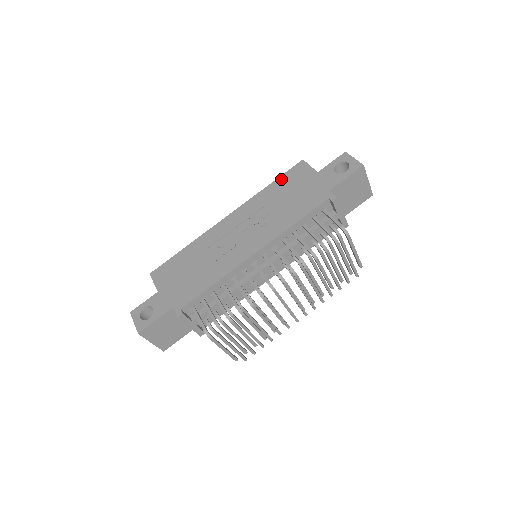
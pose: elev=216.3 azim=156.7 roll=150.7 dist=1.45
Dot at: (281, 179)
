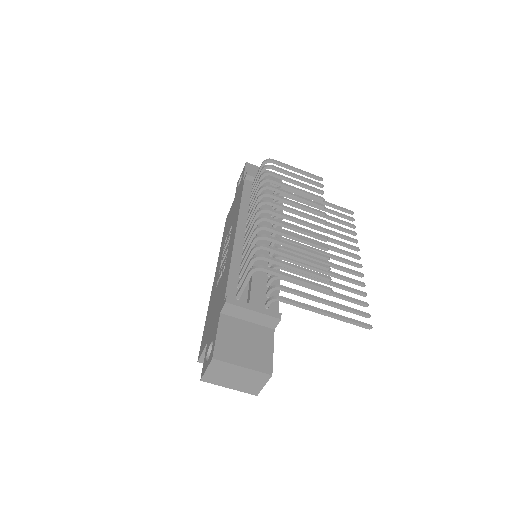
Dot at: (224, 232)
